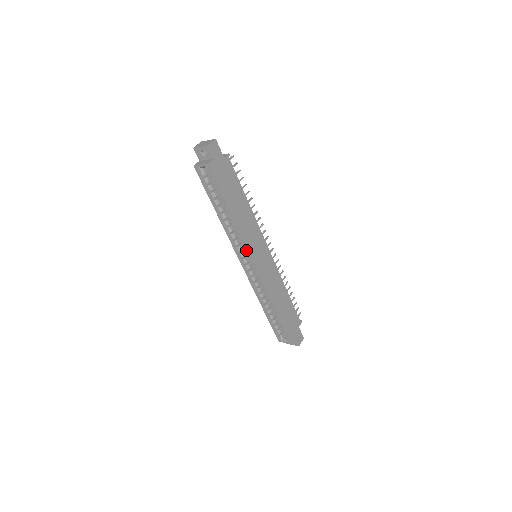
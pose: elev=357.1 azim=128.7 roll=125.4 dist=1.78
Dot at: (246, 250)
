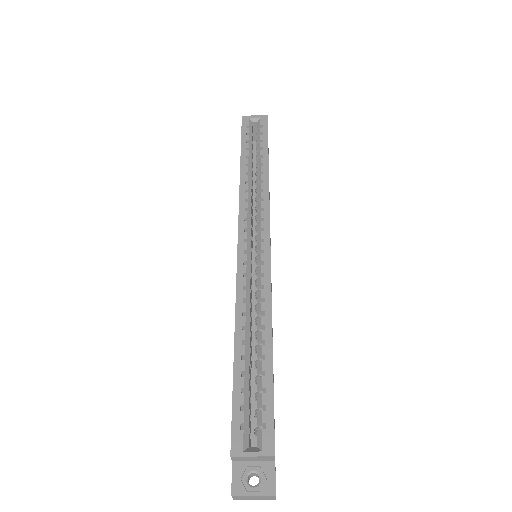
Dot at: (265, 215)
